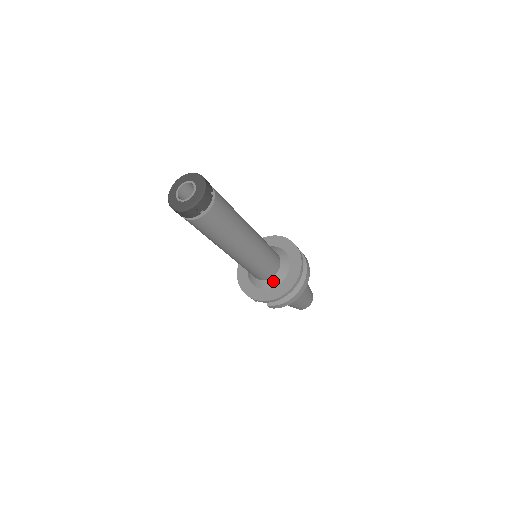
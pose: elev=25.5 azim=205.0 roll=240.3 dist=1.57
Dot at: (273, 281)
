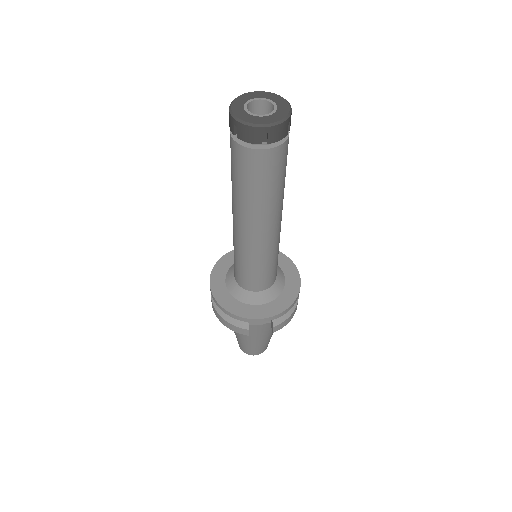
Dot at: (277, 287)
